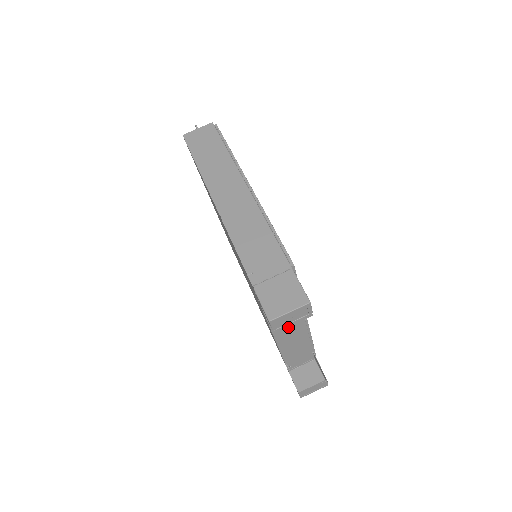
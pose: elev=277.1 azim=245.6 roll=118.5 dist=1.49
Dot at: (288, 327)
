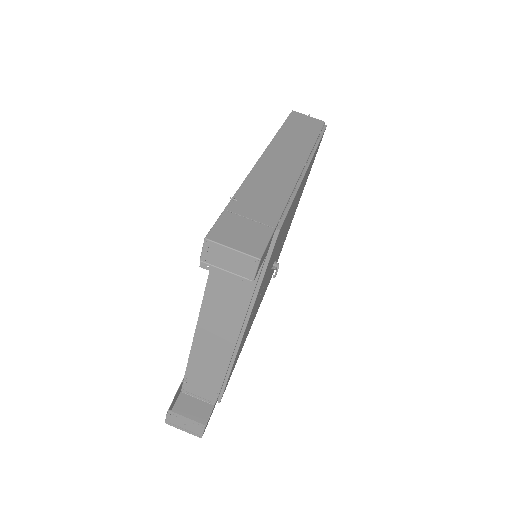
Dot at: (220, 319)
